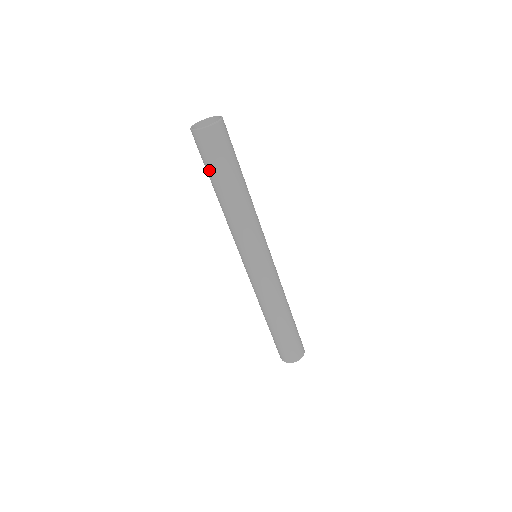
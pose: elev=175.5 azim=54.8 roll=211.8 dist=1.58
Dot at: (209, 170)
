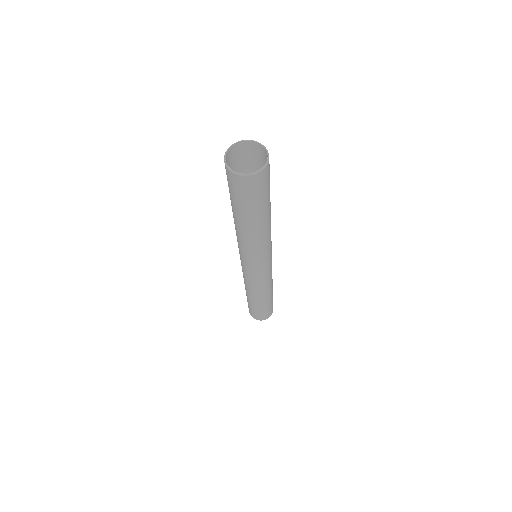
Dot at: (244, 207)
